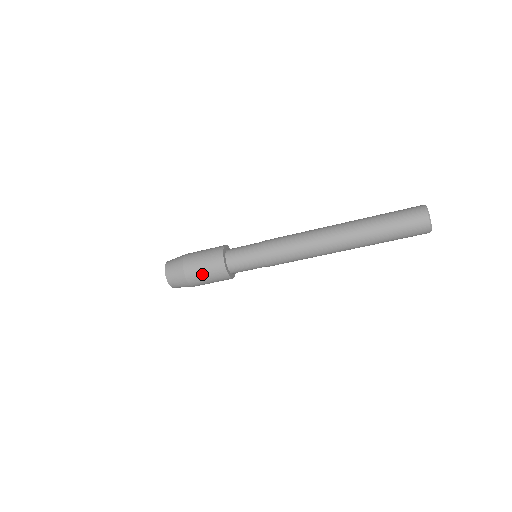
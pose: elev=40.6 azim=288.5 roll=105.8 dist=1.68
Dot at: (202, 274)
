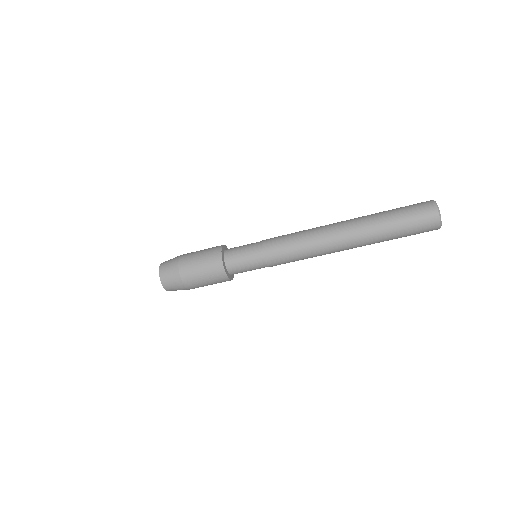
Dot at: (200, 278)
